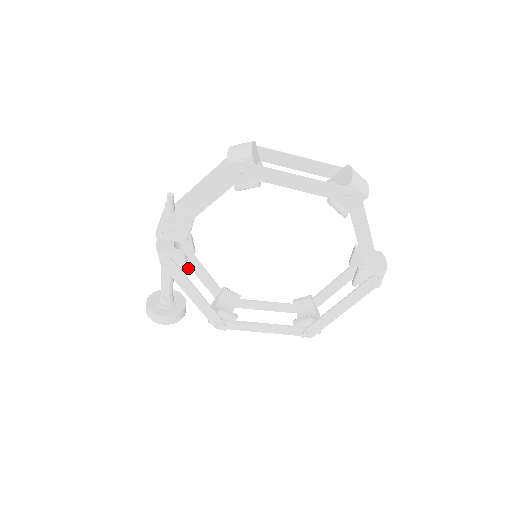
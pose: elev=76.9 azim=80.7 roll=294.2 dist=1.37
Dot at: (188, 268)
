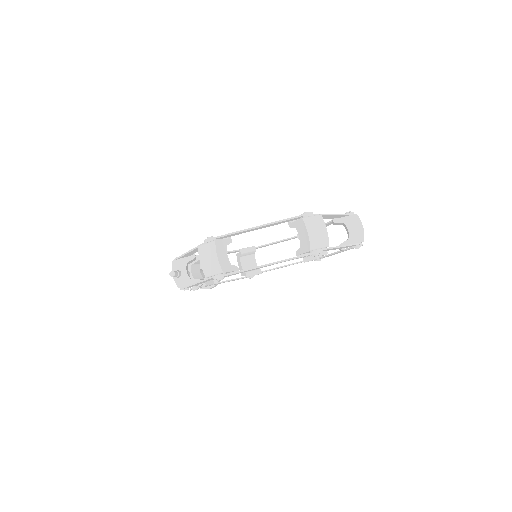
Dot at: (212, 283)
